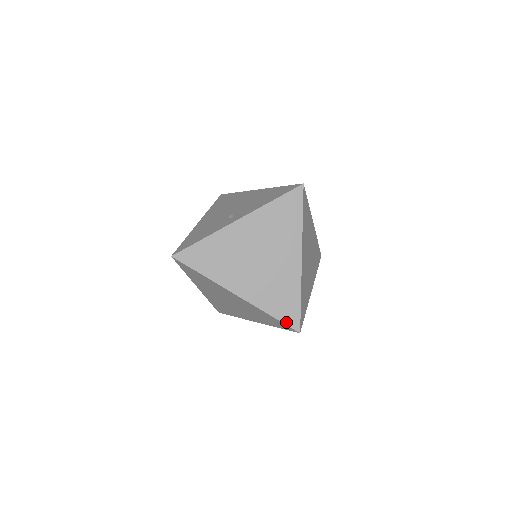
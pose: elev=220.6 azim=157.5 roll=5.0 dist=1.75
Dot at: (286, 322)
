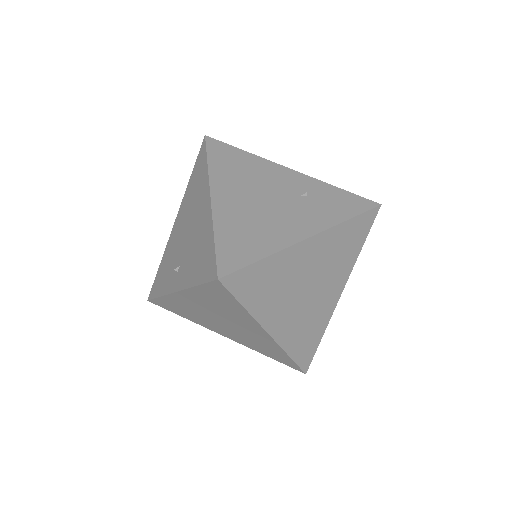
Dot at: (286, 364)
